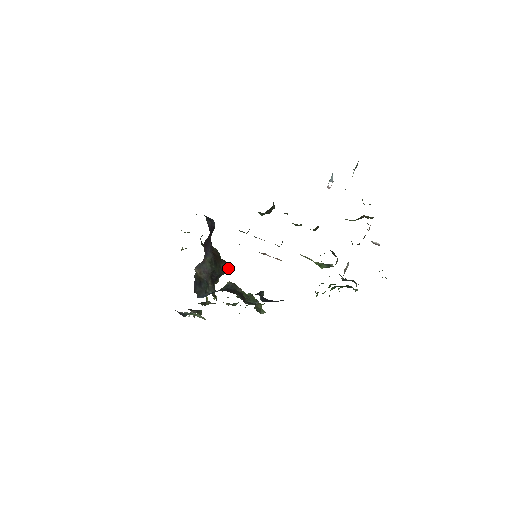
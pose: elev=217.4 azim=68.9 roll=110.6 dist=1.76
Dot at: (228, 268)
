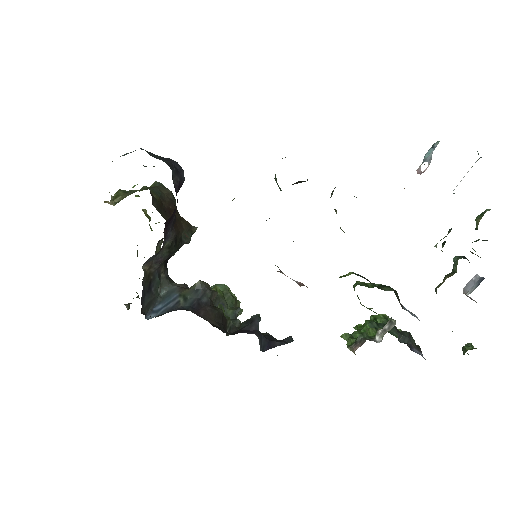
Dot at: (191, 234)
